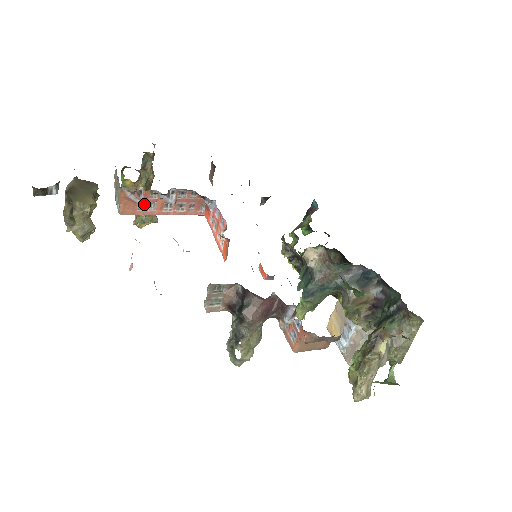
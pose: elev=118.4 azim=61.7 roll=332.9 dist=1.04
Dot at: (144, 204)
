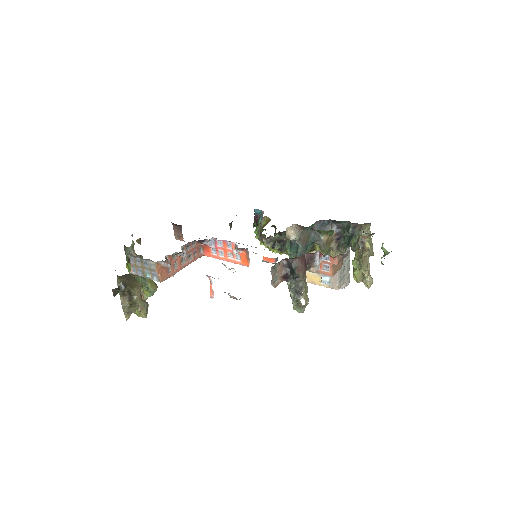
Dot at: (171, 267)
